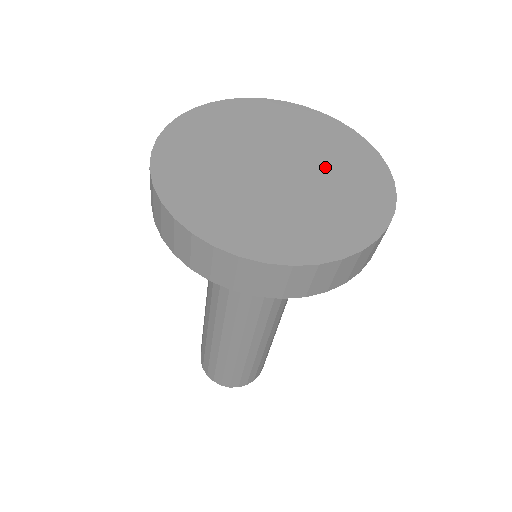
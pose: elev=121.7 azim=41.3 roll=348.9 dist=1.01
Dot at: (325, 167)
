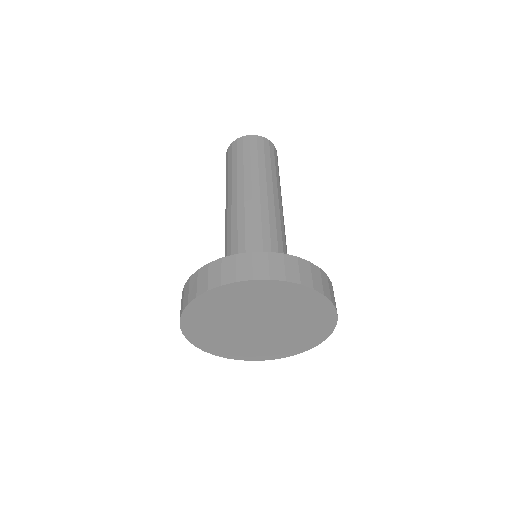
Dot at: (275, 310)
